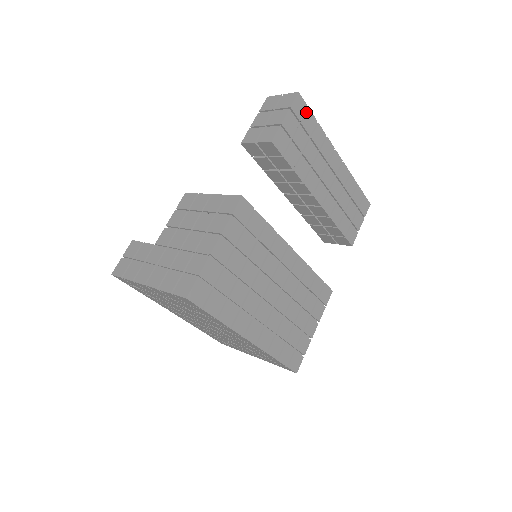
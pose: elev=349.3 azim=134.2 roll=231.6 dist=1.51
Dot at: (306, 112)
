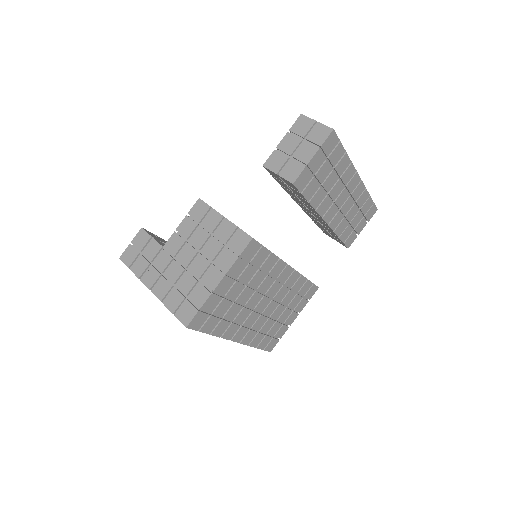
Dot at: (336, 146)
